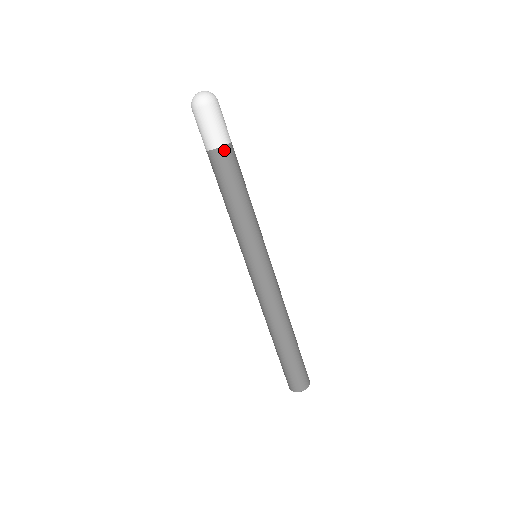
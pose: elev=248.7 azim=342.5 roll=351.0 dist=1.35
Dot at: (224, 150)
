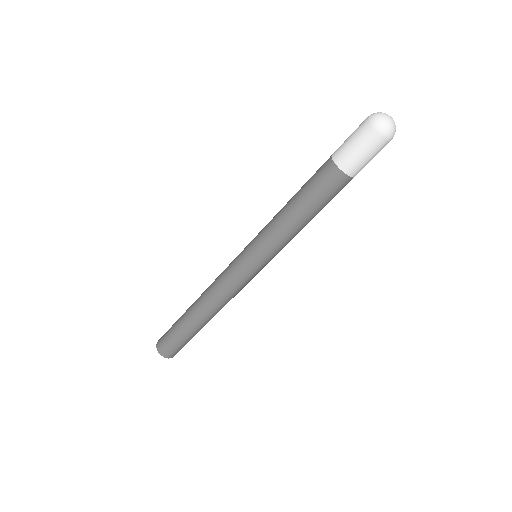
Dot at: (344, 178)
